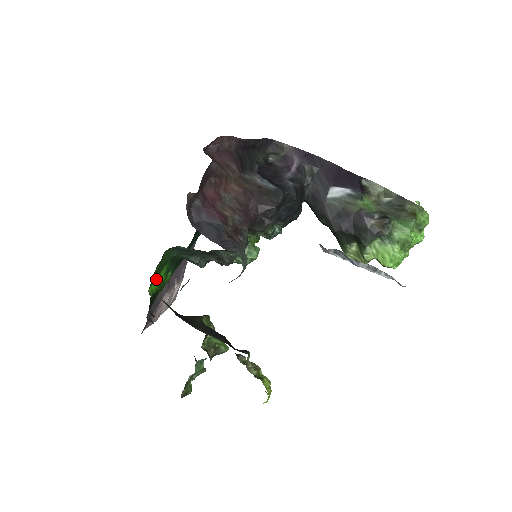
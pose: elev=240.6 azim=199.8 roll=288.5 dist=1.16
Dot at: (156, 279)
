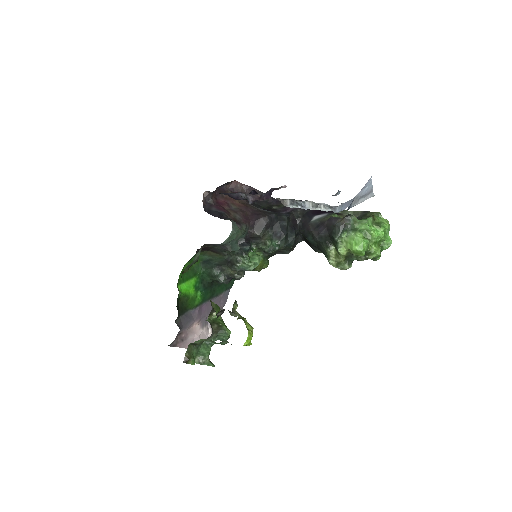
Dot at: (185, 282)
